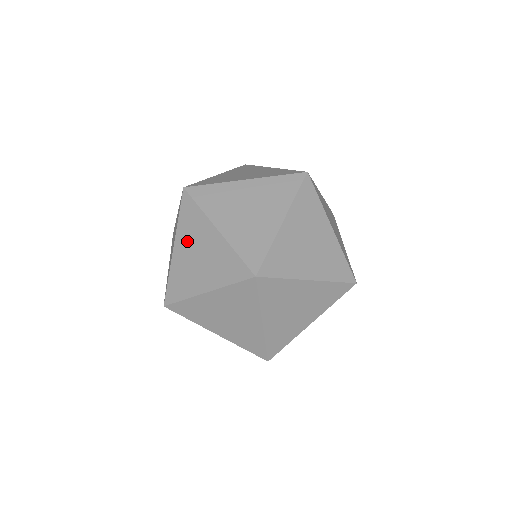
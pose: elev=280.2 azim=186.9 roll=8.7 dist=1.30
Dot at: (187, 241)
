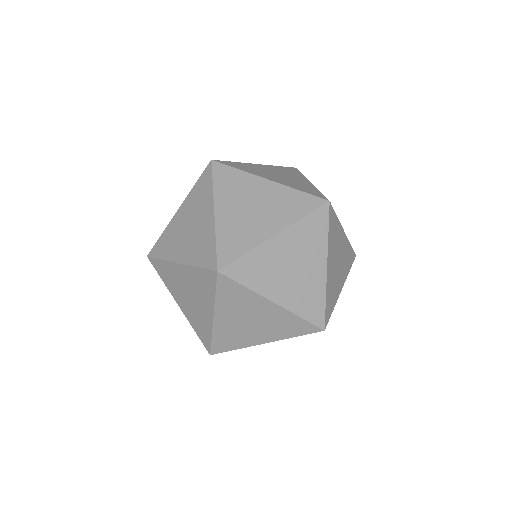
Dot at: (233, 199)
